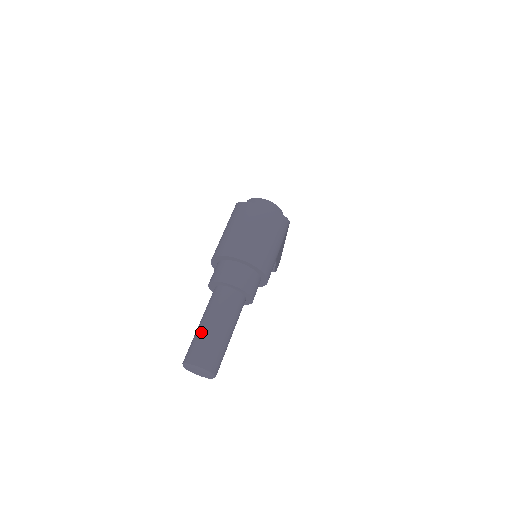
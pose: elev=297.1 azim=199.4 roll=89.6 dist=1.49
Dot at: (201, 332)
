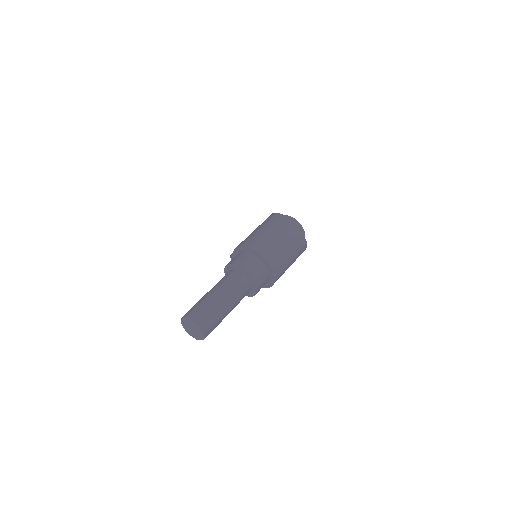
Dot at: (211, 300)
